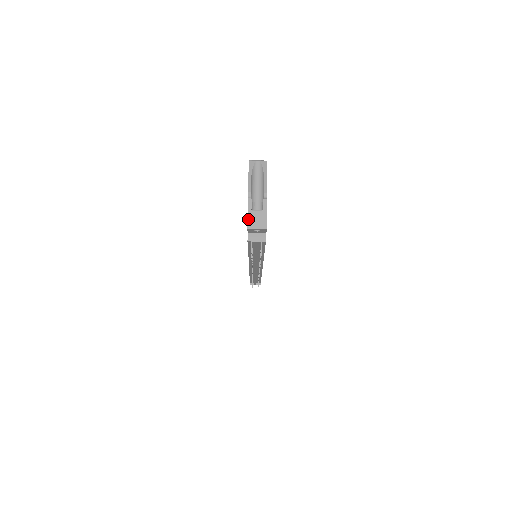
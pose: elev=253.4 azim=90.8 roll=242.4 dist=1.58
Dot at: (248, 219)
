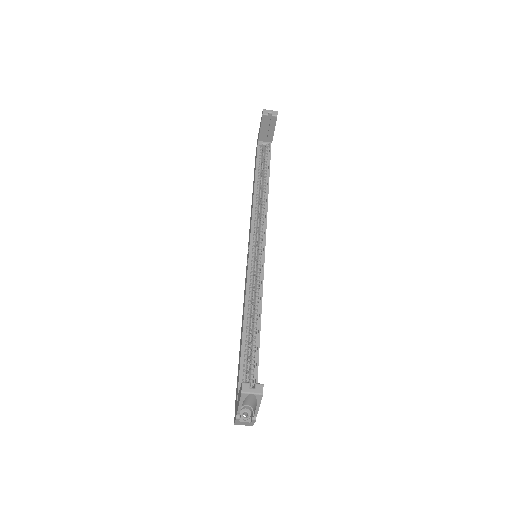
Dot at: (235, 423)
